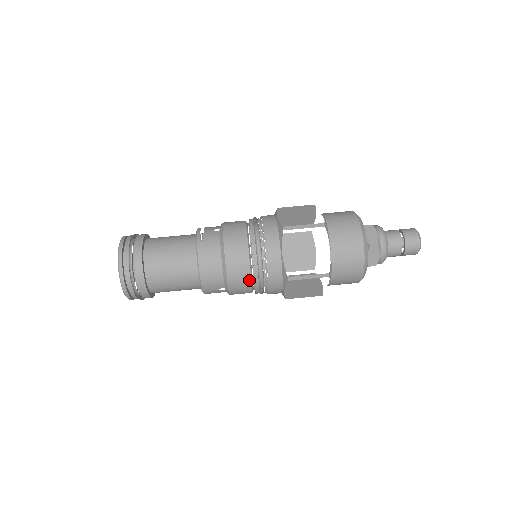
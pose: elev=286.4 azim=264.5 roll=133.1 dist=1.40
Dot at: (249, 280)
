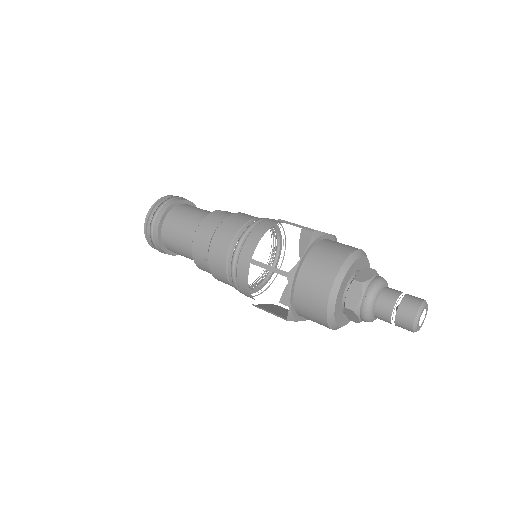
Dot at: (226, 255)
